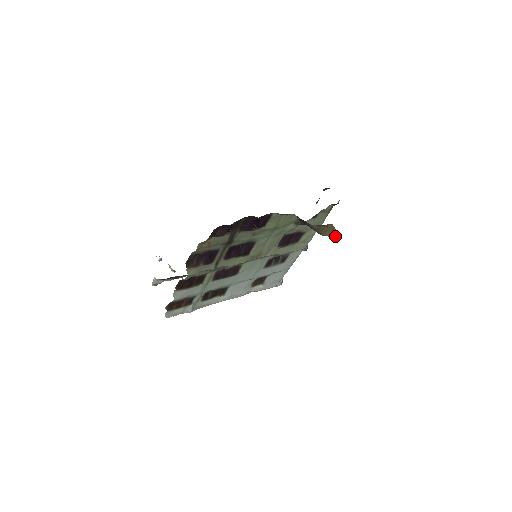
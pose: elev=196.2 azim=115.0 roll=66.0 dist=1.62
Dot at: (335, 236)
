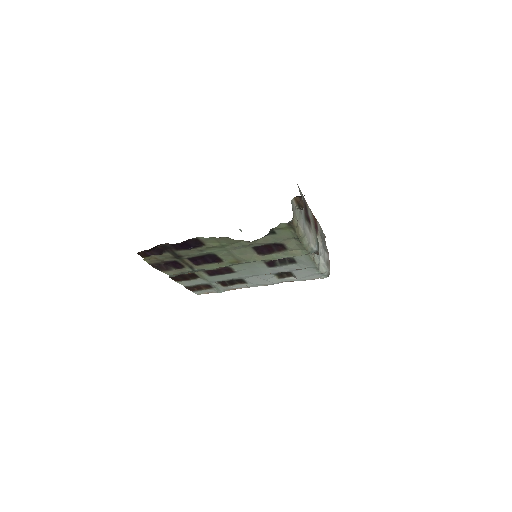
Dot at: occluded
